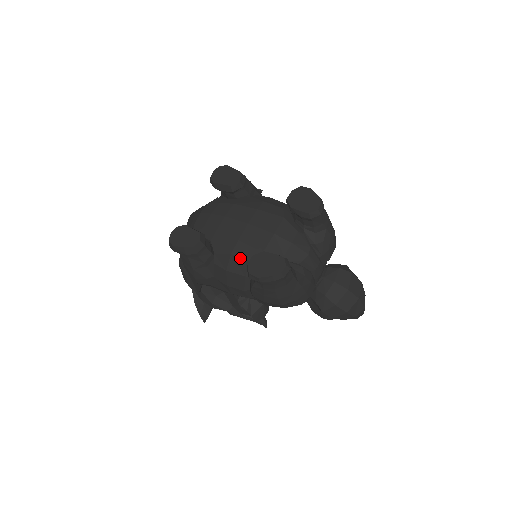
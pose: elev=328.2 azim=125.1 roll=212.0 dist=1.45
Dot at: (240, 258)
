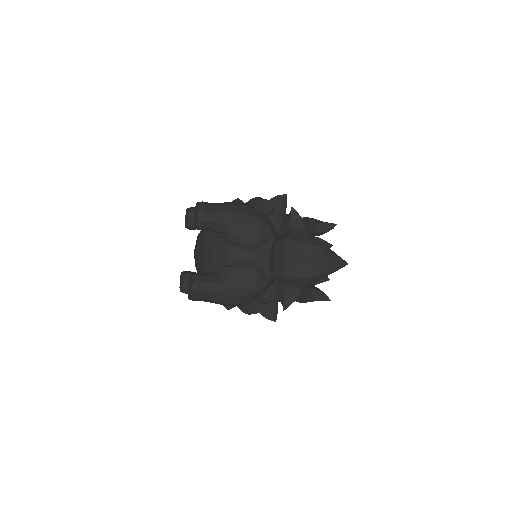
Dot at: occluded
